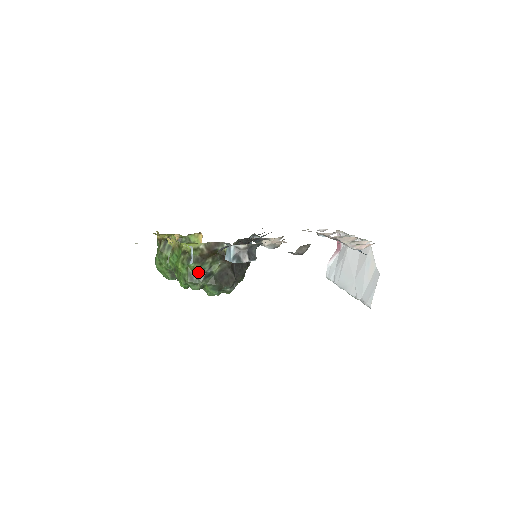
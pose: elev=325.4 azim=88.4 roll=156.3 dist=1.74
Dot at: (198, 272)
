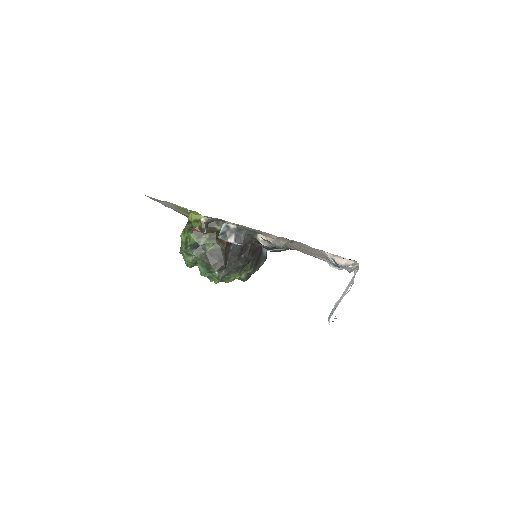
Dot at: (193, 243)
